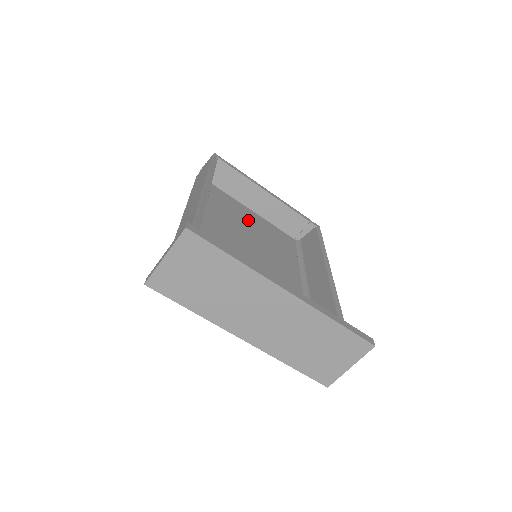
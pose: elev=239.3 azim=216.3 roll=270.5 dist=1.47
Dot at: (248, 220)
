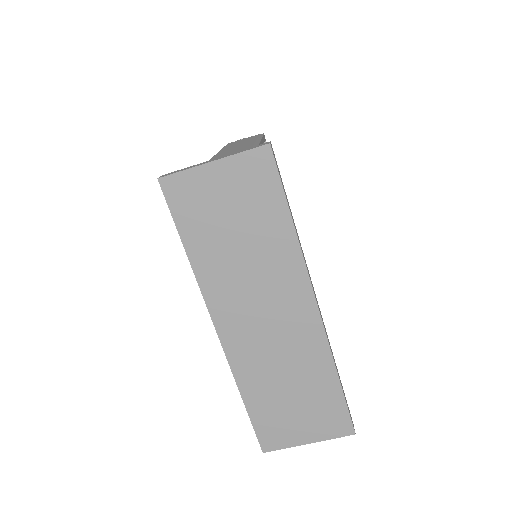
Dot at: occluded
